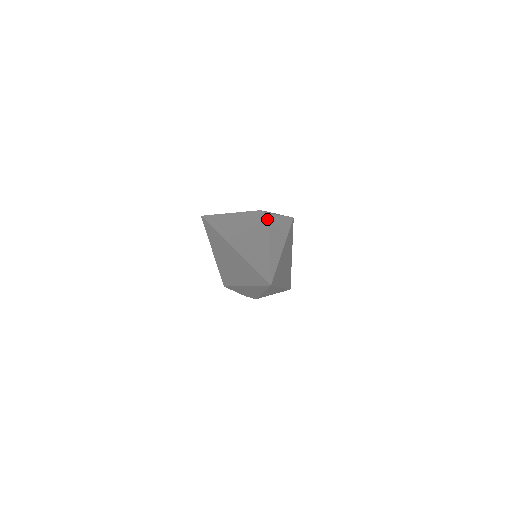
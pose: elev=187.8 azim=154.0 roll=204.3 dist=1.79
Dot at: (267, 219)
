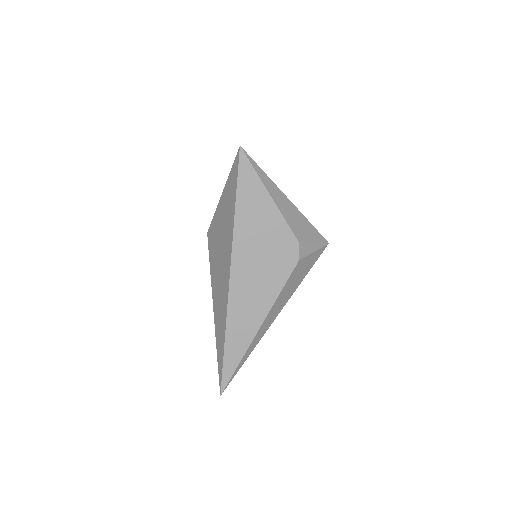
Dot at: (289, 276)
